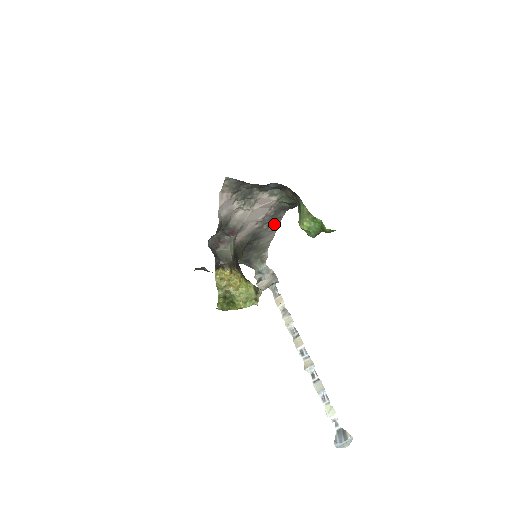
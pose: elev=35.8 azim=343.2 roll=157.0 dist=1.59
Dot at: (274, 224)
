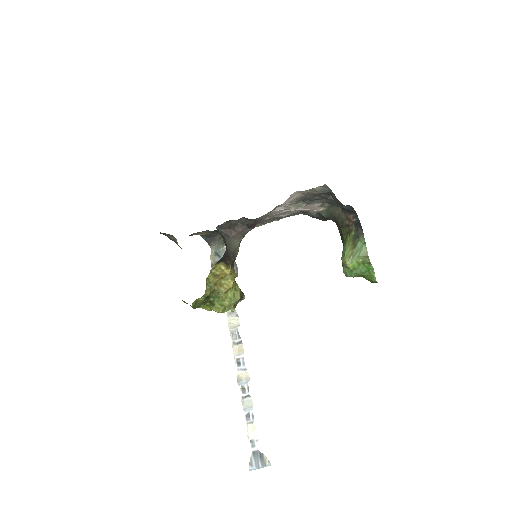
Dot at: occluded
